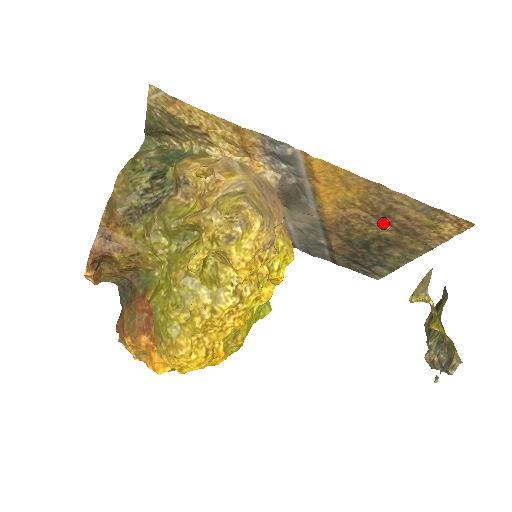
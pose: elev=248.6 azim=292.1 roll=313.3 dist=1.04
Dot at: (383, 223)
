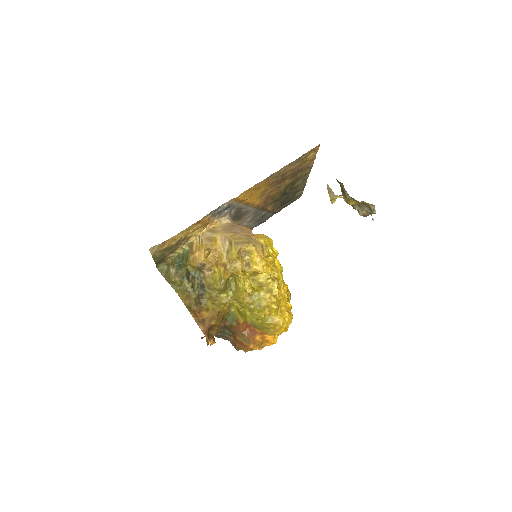
Dot at: (284, 181)
